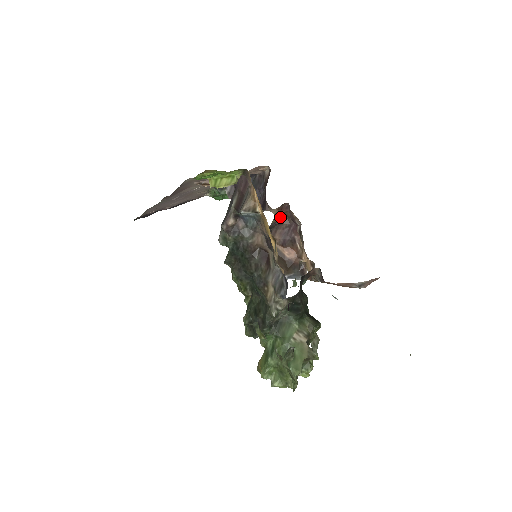
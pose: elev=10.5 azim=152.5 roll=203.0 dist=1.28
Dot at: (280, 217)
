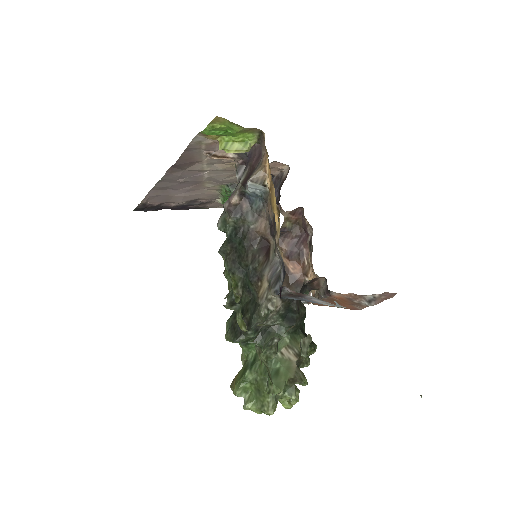
Dot at: (291, 224)
